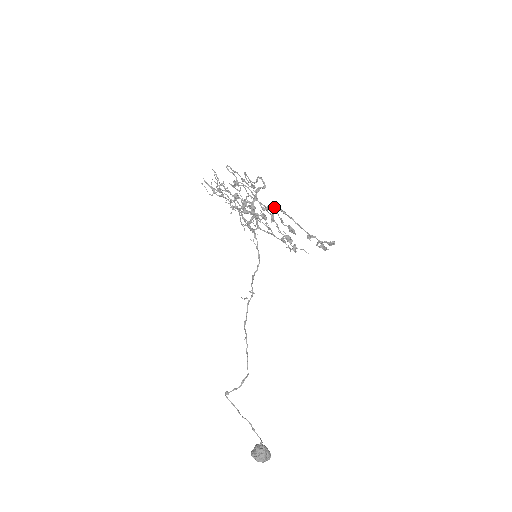
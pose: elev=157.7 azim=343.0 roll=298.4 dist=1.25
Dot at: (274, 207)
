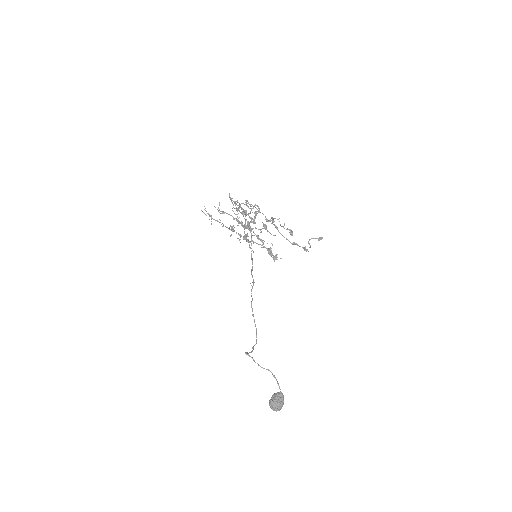
Dot at: occluded
